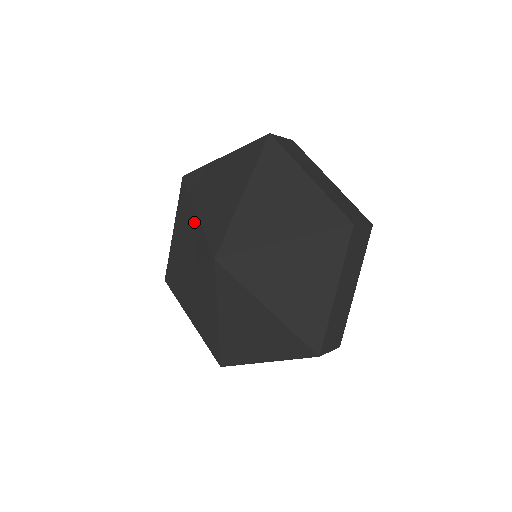
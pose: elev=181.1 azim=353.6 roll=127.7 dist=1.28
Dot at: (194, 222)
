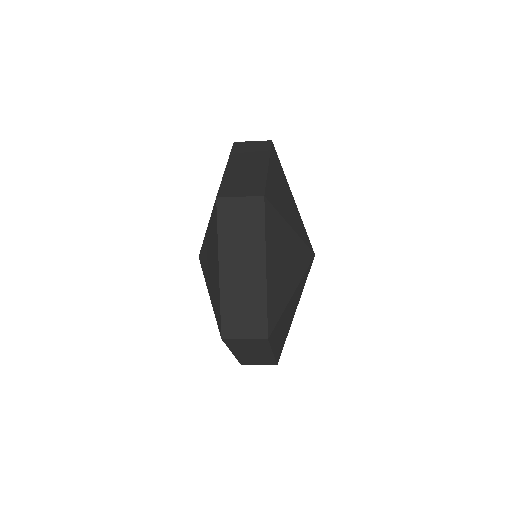
Dot at: occluded
